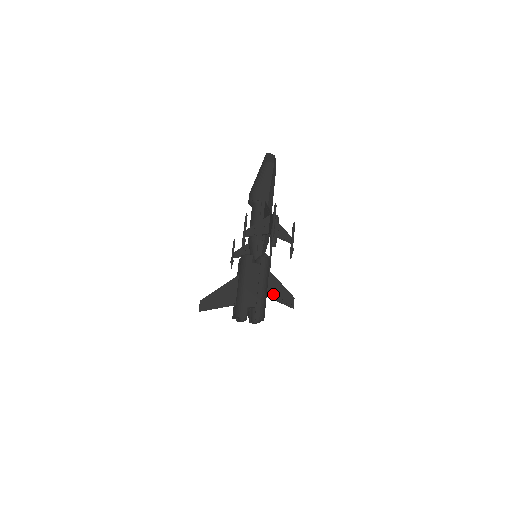
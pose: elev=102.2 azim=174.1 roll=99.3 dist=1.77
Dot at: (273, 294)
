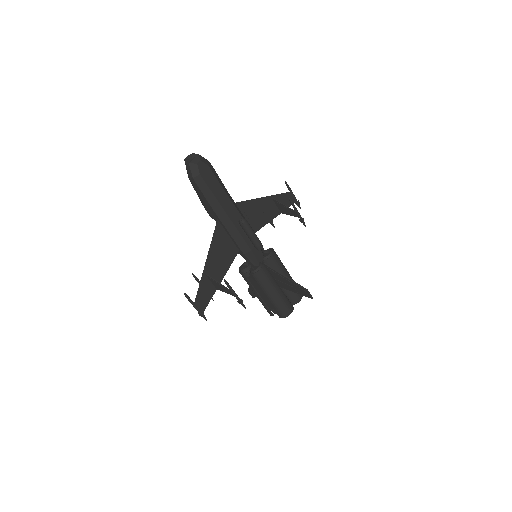
Dot at: (288, 288)
